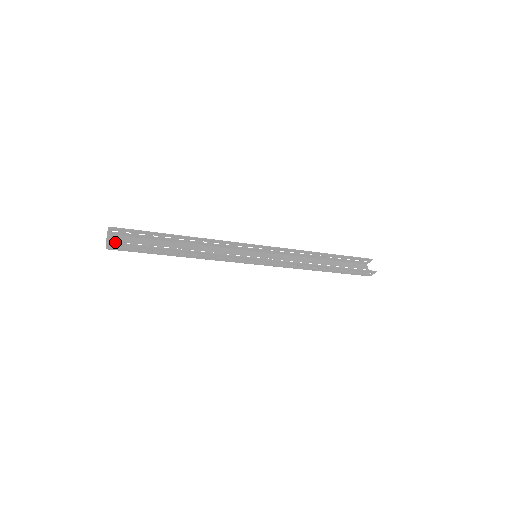
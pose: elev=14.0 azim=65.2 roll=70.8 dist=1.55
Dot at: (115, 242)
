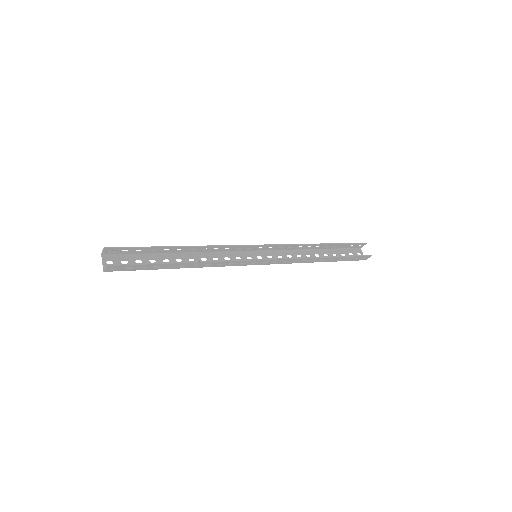
Dot at: occluded
